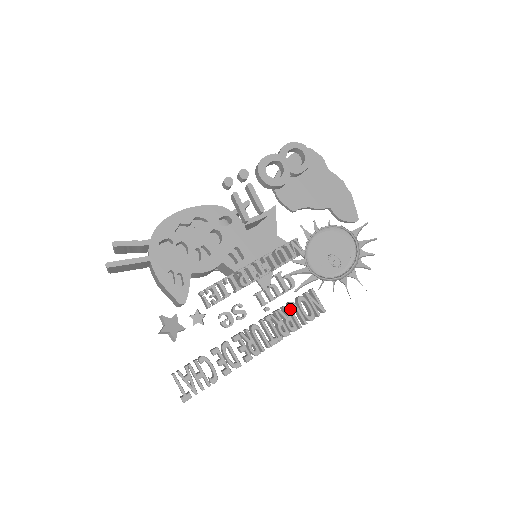
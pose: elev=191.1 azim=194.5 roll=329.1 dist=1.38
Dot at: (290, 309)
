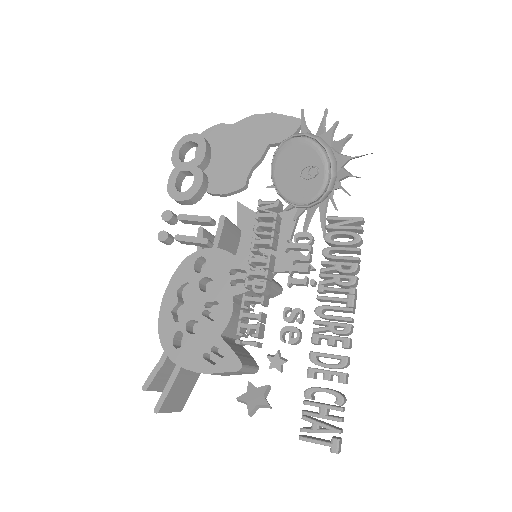
Dot at: (329, 257)
